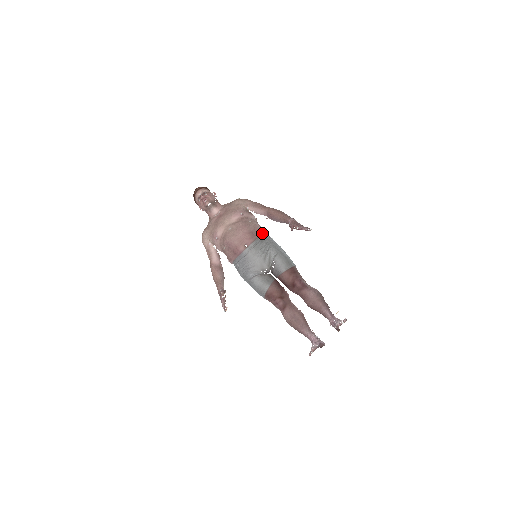
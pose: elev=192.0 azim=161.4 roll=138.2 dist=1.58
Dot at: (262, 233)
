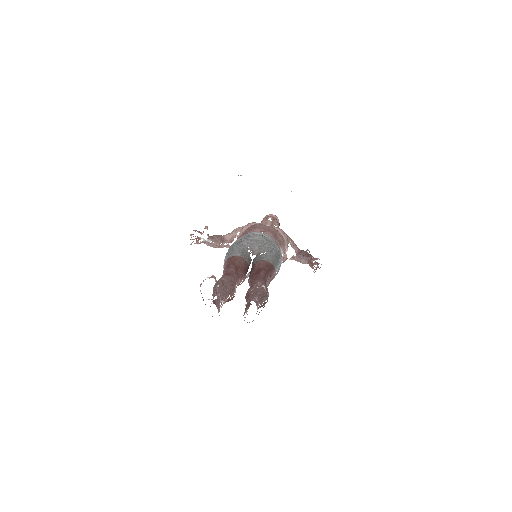
Dot at: (281, 249)
